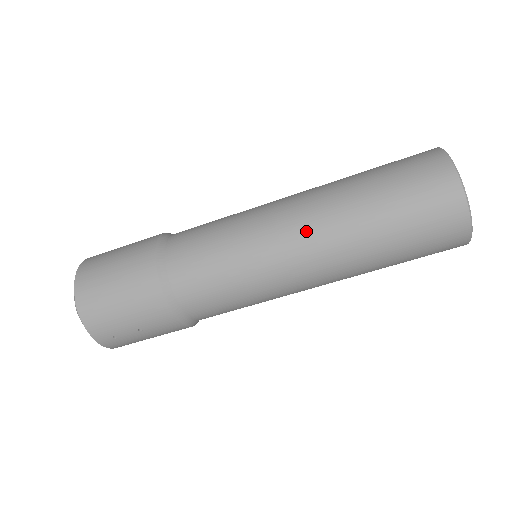
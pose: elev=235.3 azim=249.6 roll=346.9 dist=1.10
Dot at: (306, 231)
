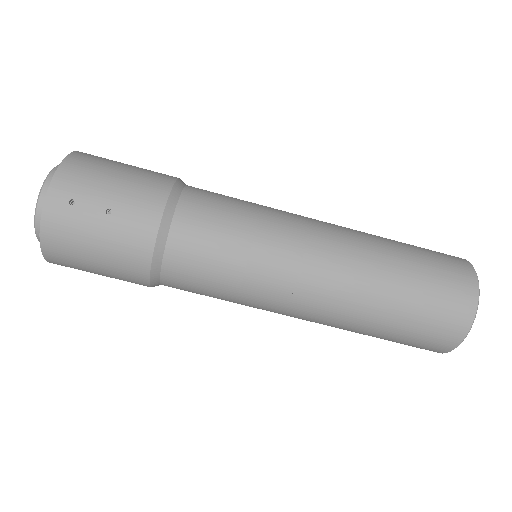
Dot at: (333, 228)
